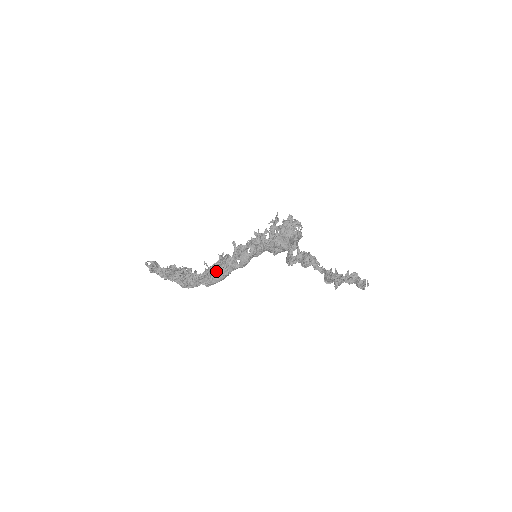
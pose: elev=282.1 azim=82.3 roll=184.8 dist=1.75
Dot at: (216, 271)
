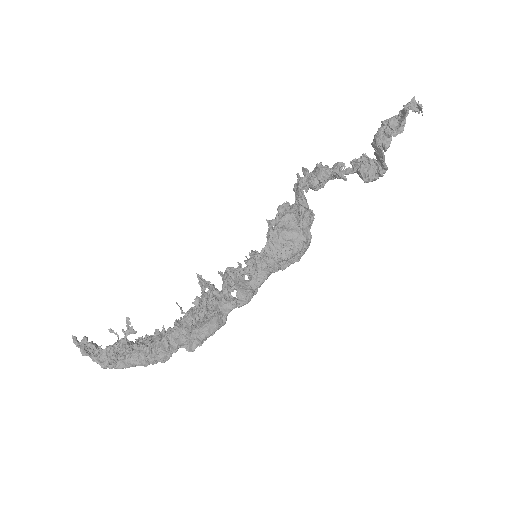
Dot at: (200, 317)
